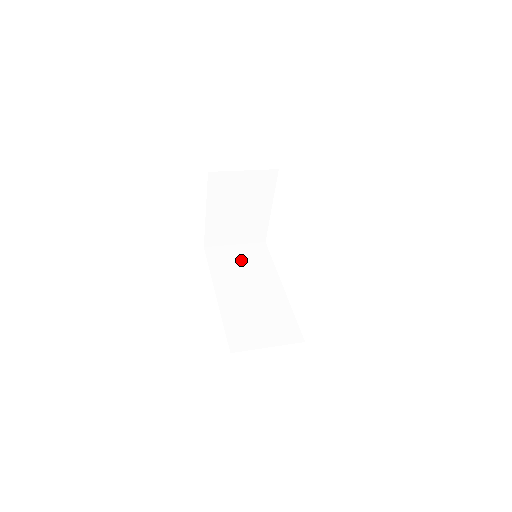
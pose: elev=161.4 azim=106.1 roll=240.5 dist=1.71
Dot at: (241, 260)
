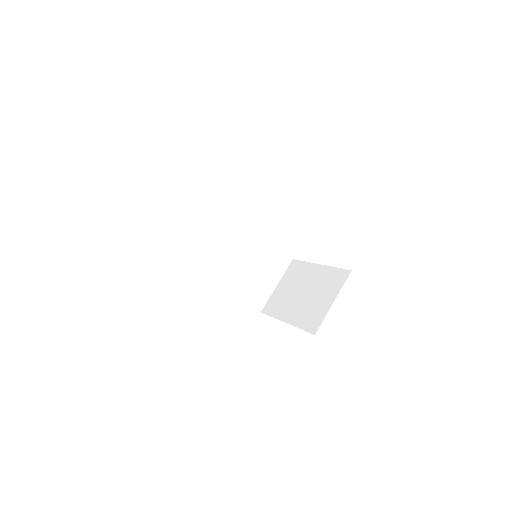
Dot at: (202, 226)
